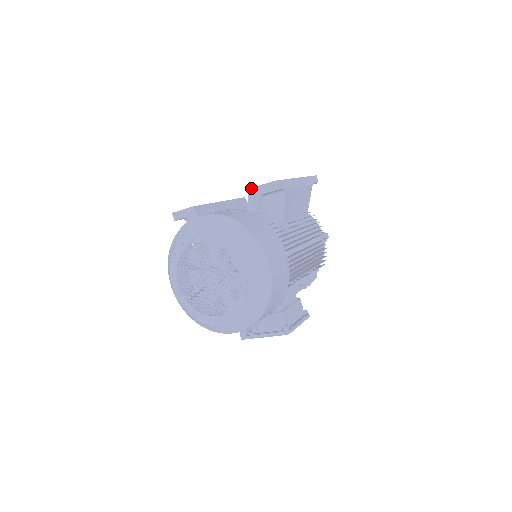
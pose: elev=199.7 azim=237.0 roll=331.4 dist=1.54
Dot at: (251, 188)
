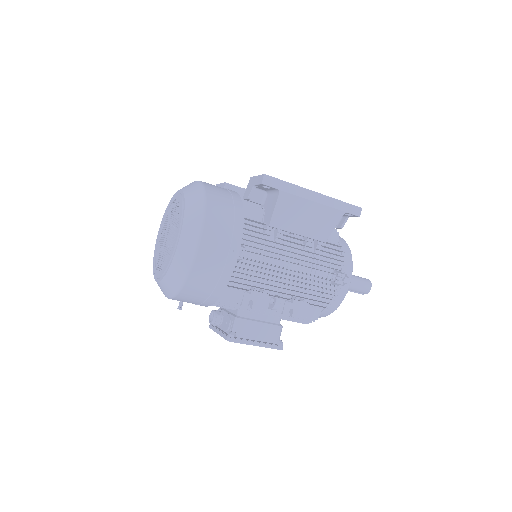
Dot at: occluded
